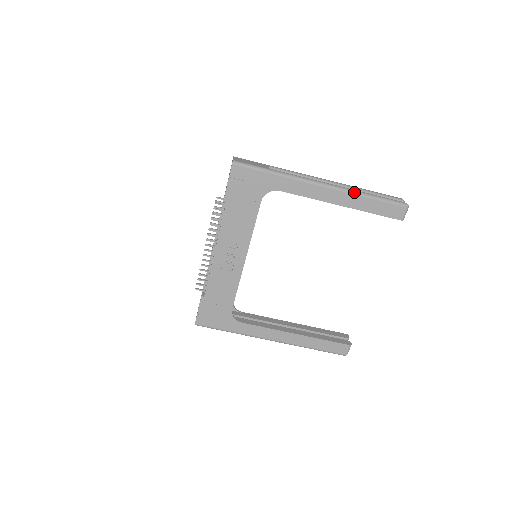
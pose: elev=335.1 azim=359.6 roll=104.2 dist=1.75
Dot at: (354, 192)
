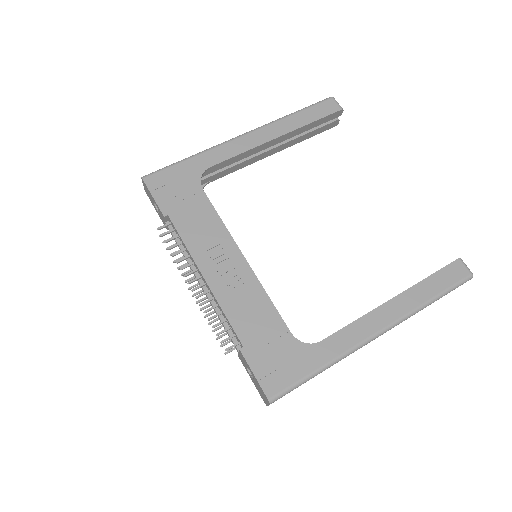
Dot at: (276, 120)
